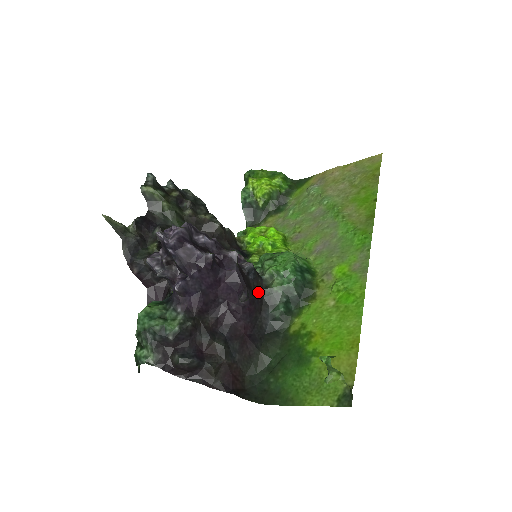
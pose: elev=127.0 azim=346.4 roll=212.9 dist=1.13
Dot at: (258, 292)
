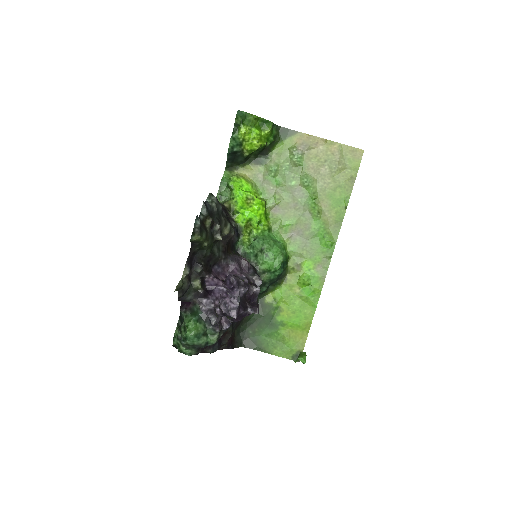
Dot at: occluded
